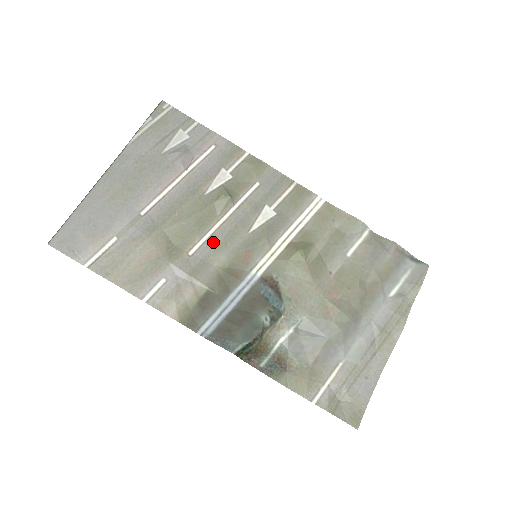
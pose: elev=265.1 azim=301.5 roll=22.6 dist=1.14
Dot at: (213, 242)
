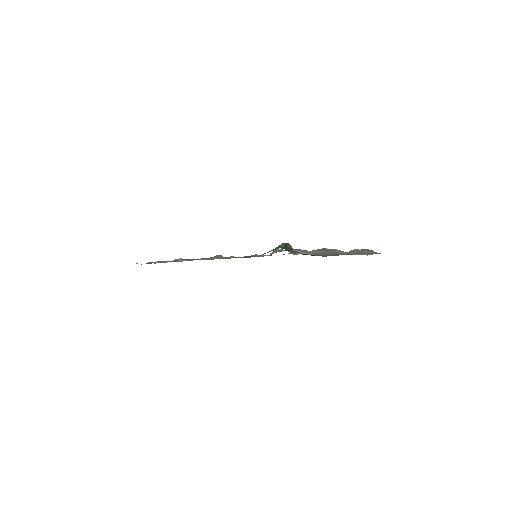
Dot at: occluded
